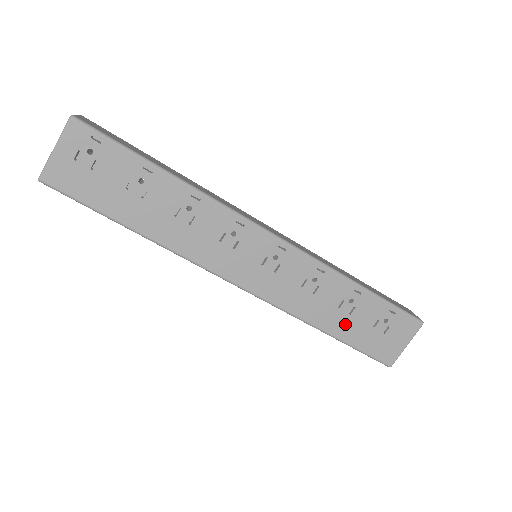
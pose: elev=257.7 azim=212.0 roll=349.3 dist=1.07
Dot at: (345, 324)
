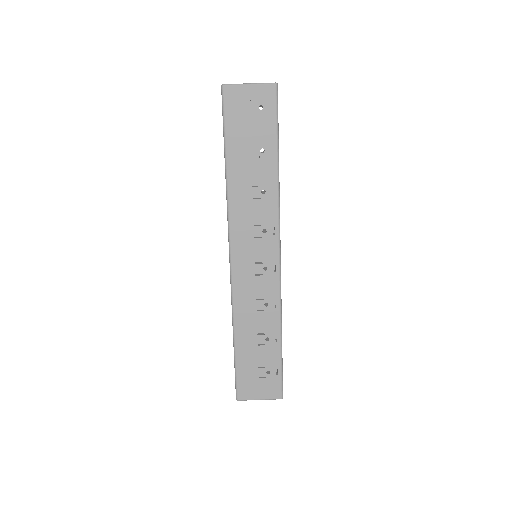
Dot at: (249, 347)
